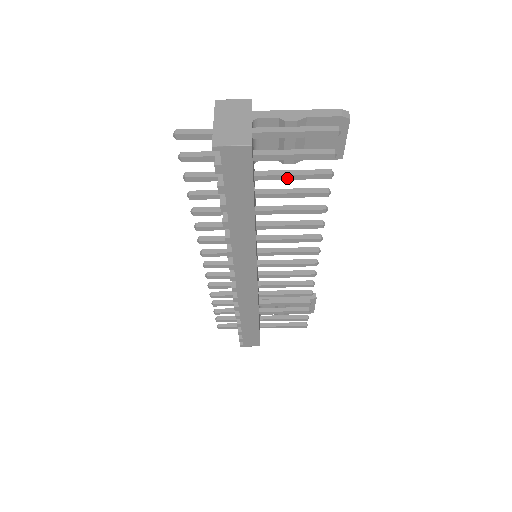
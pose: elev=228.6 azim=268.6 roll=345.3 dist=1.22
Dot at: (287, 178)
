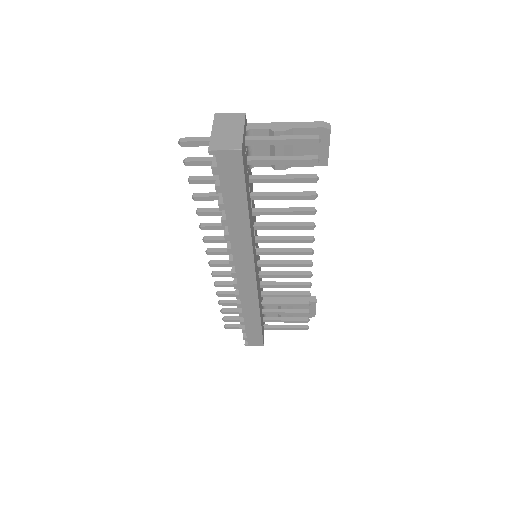
Dot at: (277, 181)
